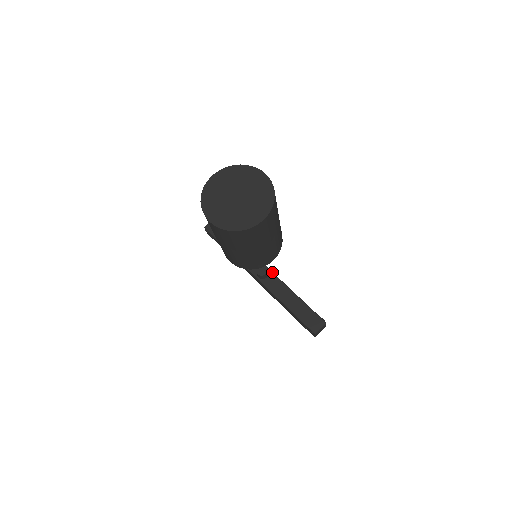
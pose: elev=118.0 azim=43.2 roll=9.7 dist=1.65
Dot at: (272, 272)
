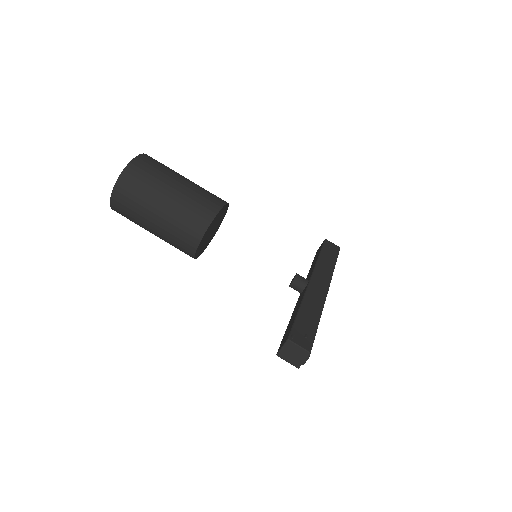
Dot at: (308, 283)
